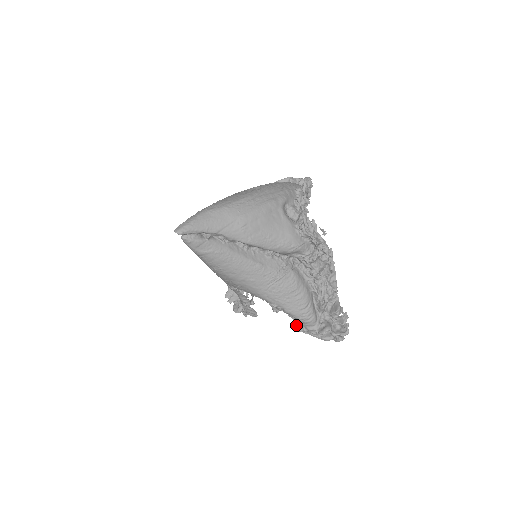
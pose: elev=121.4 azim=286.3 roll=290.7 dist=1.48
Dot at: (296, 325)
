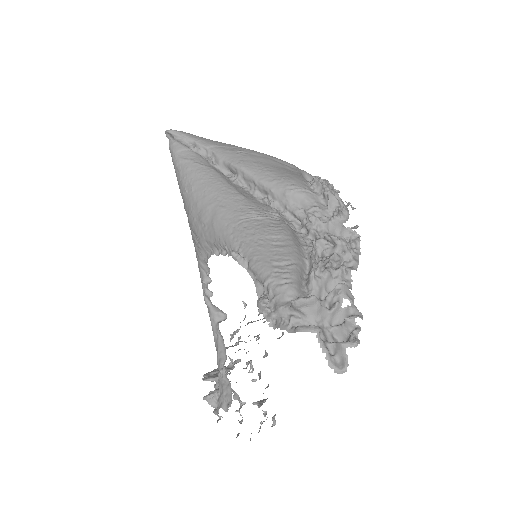
Dot at: (260, 298)
